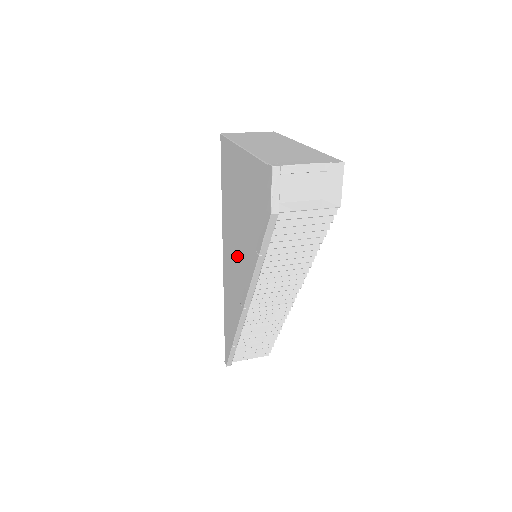
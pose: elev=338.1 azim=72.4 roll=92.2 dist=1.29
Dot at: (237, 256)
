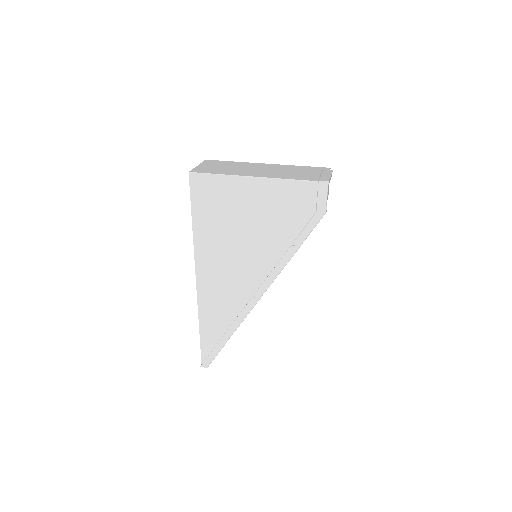
Dot at: (243, 263)
